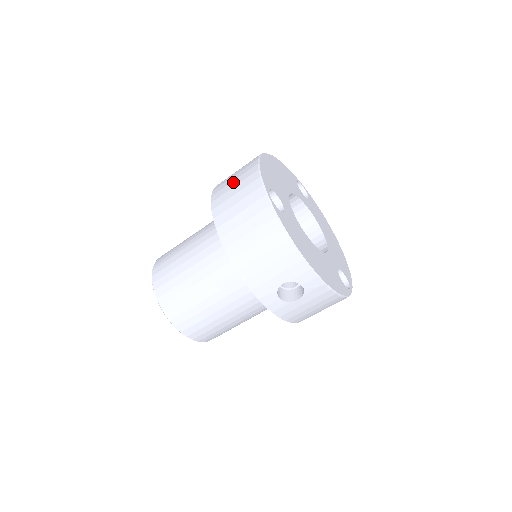
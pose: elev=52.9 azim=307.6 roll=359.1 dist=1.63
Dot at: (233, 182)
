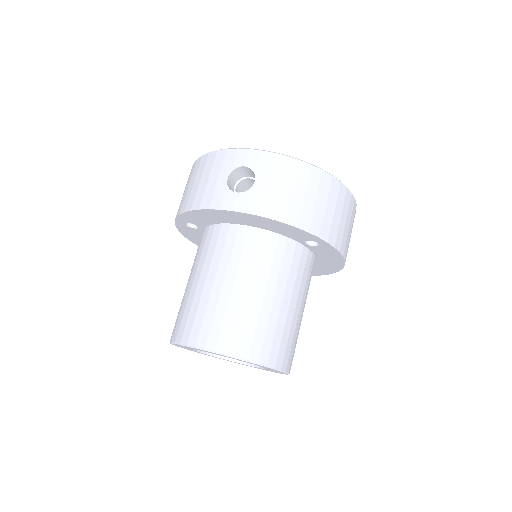
Dot at: occluded
